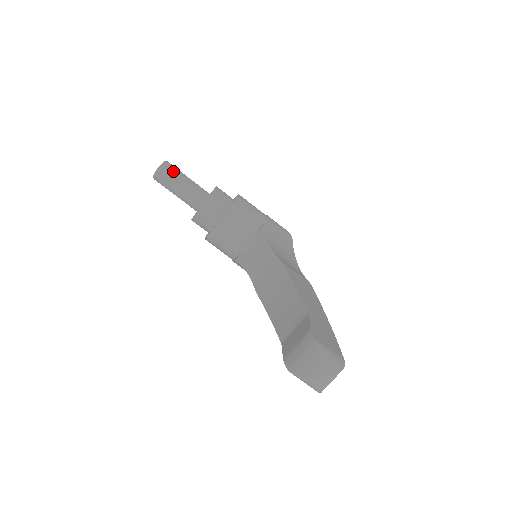
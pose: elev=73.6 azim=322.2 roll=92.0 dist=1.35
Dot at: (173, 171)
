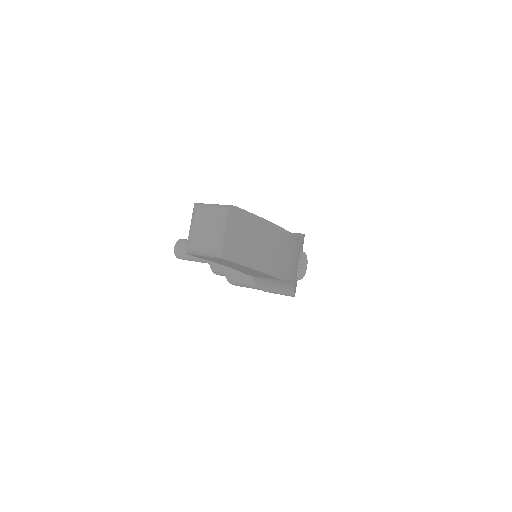
Dot at: (186, 241)
